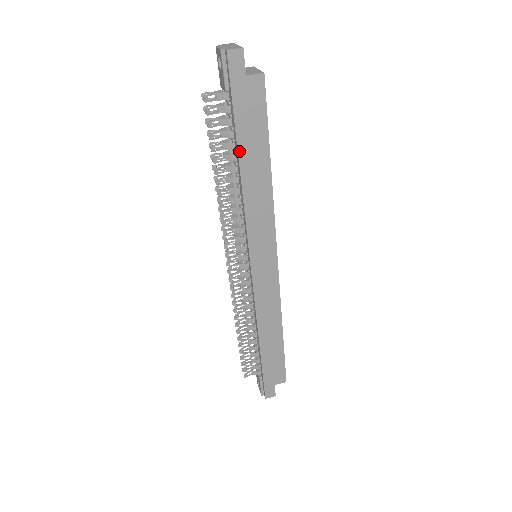
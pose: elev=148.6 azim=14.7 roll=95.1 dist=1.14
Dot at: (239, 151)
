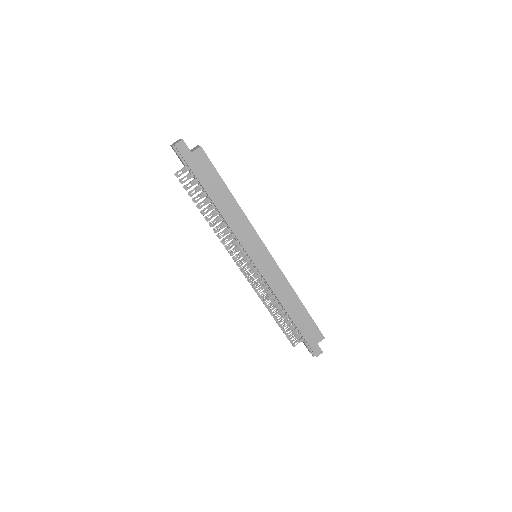
Dot at: (209, 195)
